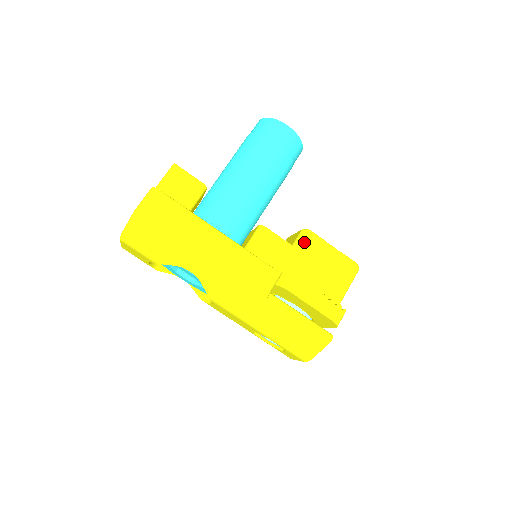
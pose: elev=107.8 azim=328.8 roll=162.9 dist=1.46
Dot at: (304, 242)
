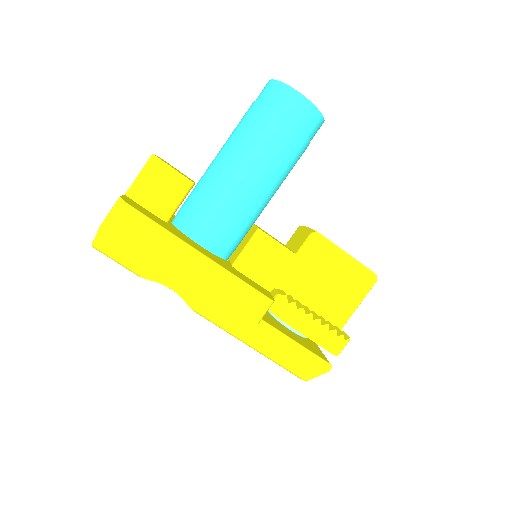
Dot at: (311, 250)
